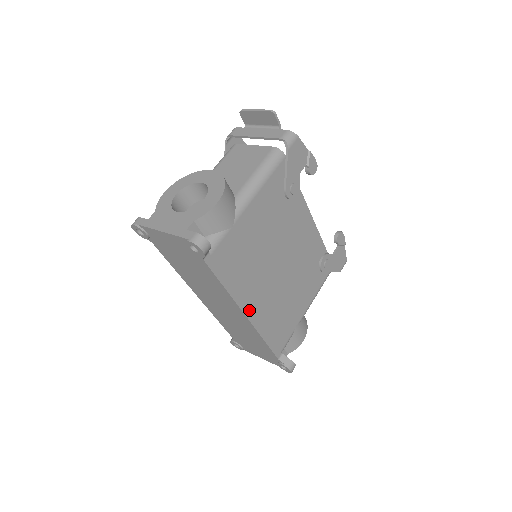
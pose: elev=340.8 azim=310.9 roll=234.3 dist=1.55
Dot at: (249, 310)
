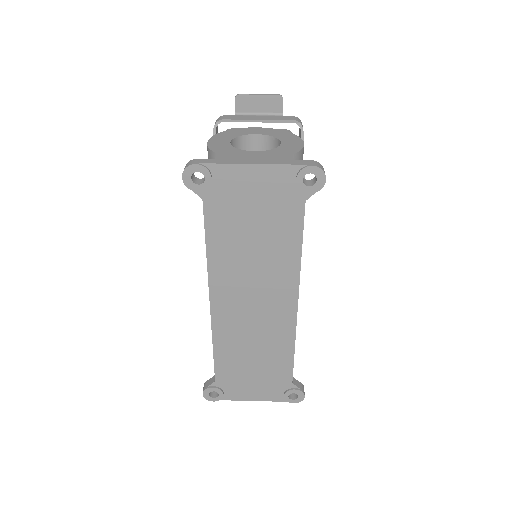
Dot at: occluded
